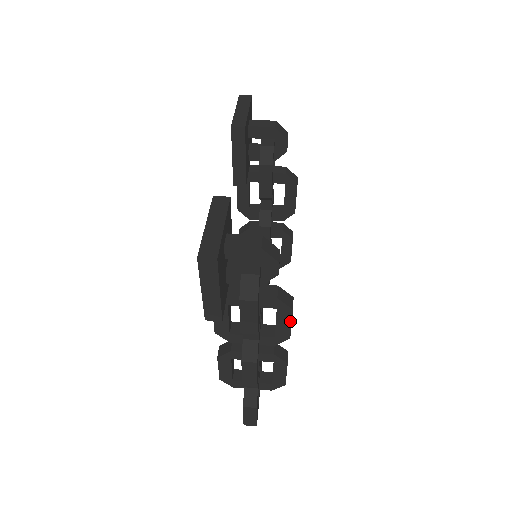
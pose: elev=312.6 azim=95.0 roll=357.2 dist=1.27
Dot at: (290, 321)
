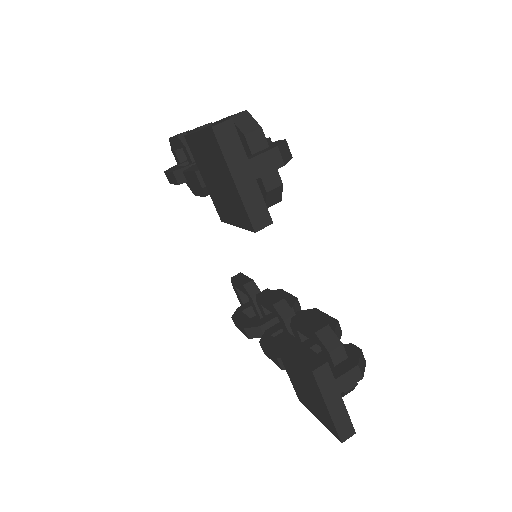
Dot at: occluded
